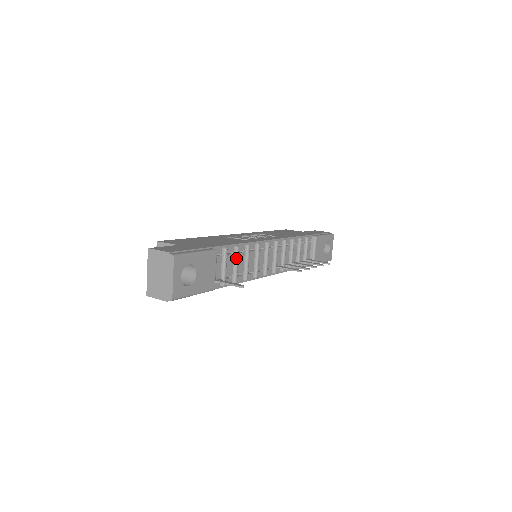
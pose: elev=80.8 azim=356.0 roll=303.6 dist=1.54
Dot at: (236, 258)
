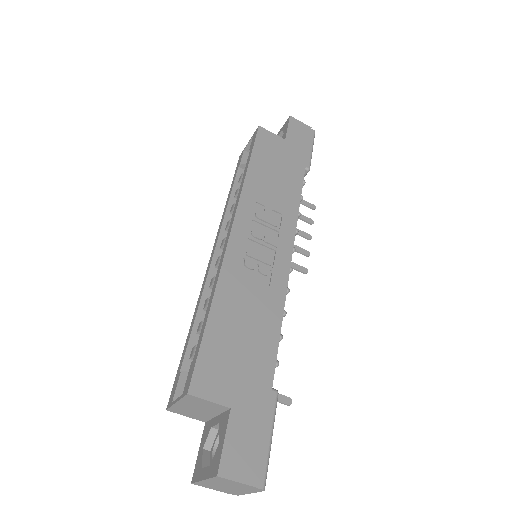
Dot at: occluded
